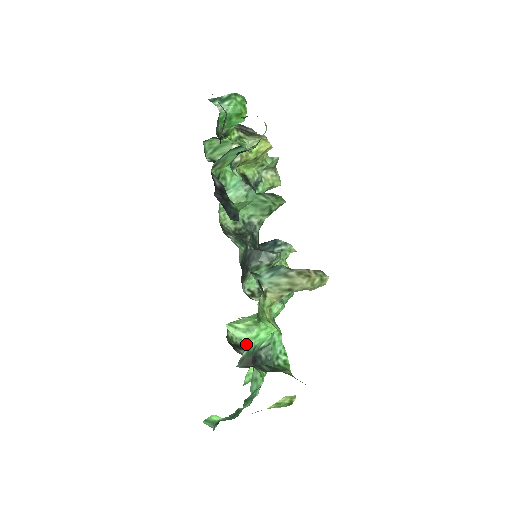
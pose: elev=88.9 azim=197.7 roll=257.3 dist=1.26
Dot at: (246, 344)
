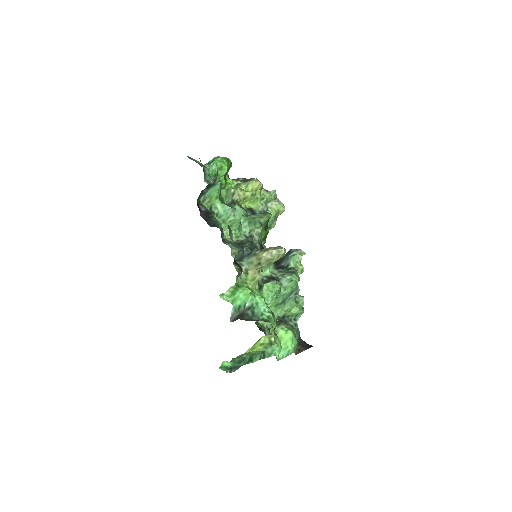
Dot at: occluded
